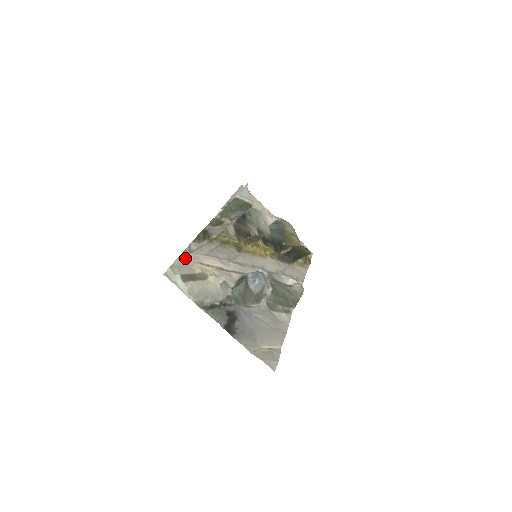
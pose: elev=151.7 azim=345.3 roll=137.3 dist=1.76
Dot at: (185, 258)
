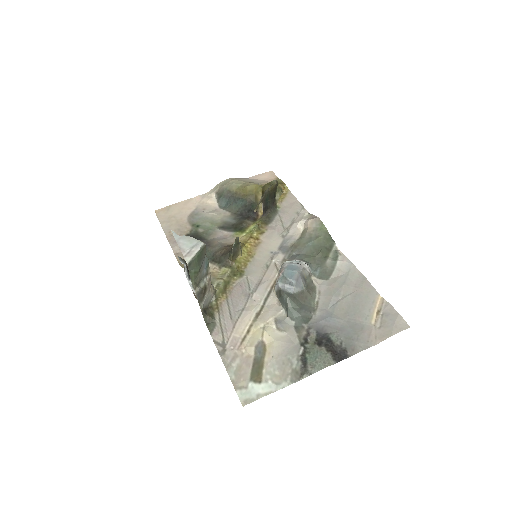
Dot at: (229, 360)
